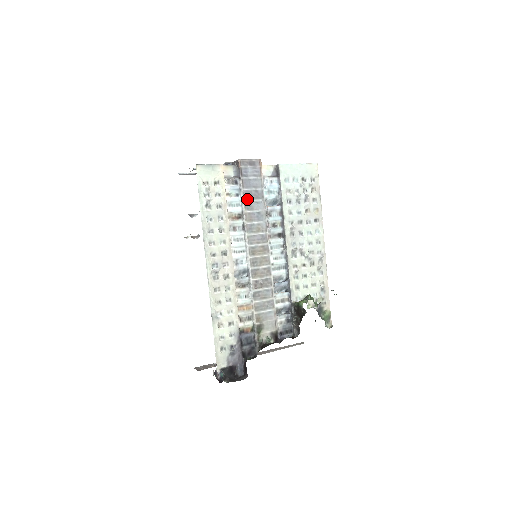
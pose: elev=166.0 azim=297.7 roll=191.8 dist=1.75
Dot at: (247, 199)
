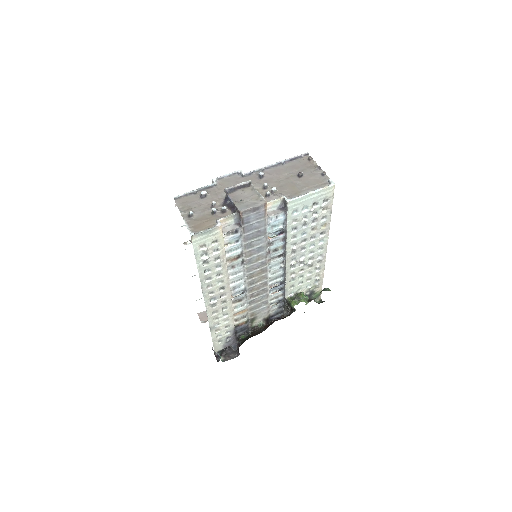
Dot at: (248, 241)
